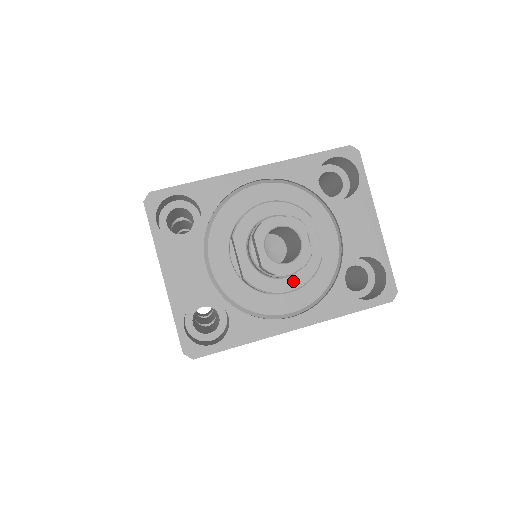
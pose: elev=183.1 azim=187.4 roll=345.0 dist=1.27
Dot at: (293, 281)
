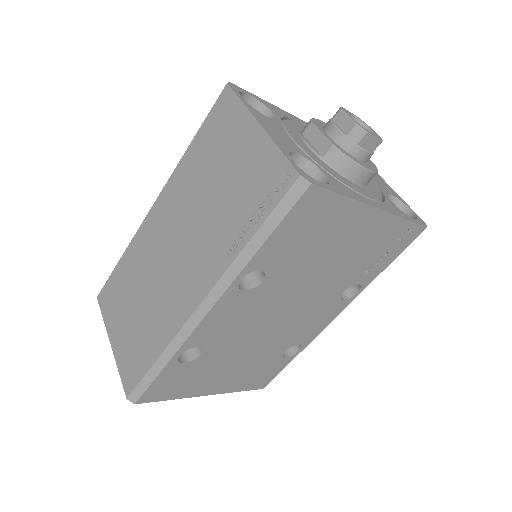
Dot at: (367, 166)
